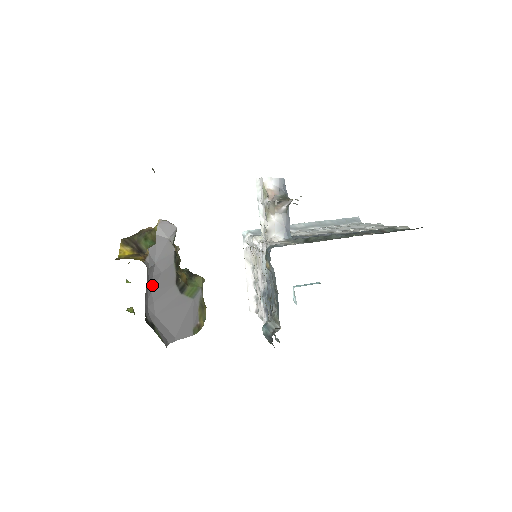
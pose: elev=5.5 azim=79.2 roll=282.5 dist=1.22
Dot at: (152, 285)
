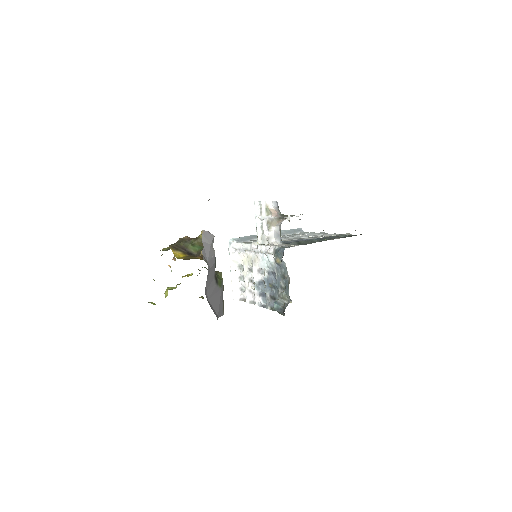
Dot at: (207, 278)
